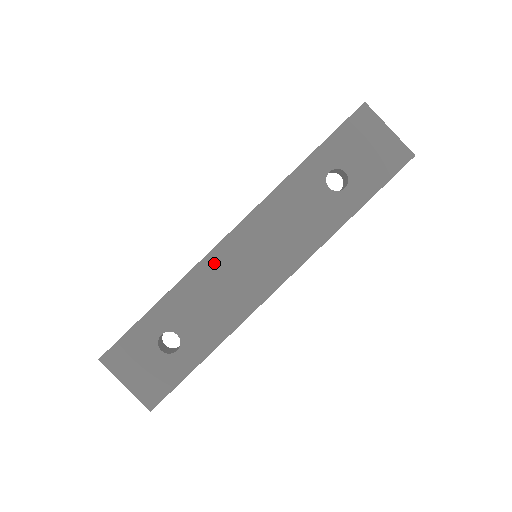
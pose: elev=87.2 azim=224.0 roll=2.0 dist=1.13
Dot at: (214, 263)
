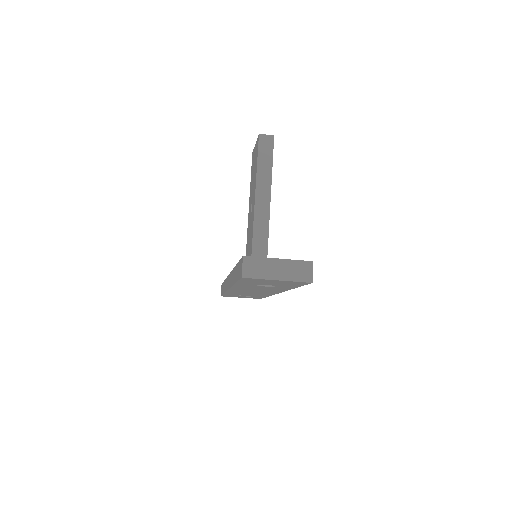
Dot at: occluded
